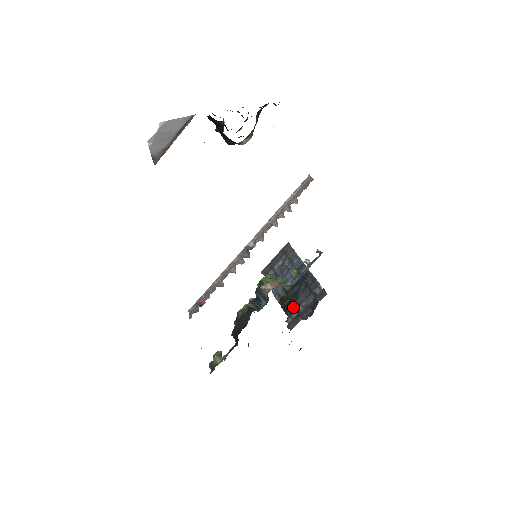
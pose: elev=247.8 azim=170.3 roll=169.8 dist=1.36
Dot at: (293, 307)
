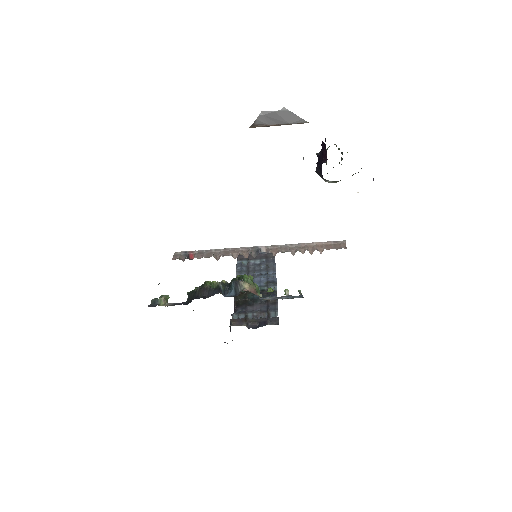
Dot at: (245, 309)
